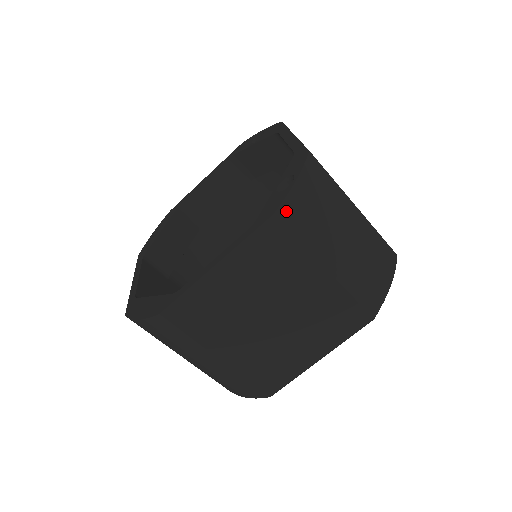
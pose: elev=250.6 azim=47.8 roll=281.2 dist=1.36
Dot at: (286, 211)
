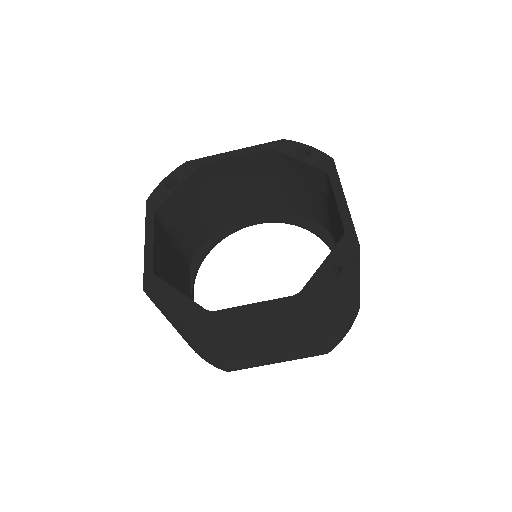
Dot at: (327, 297)
